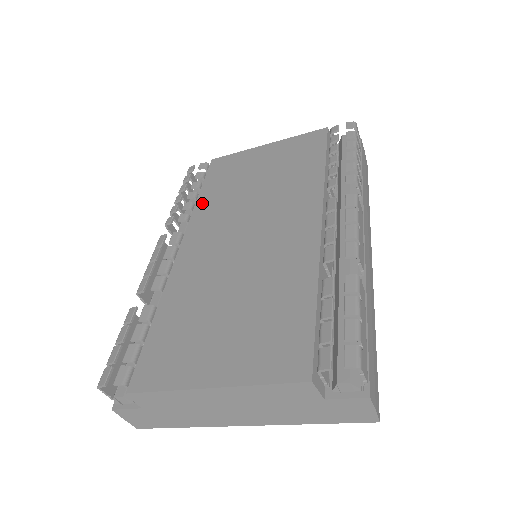
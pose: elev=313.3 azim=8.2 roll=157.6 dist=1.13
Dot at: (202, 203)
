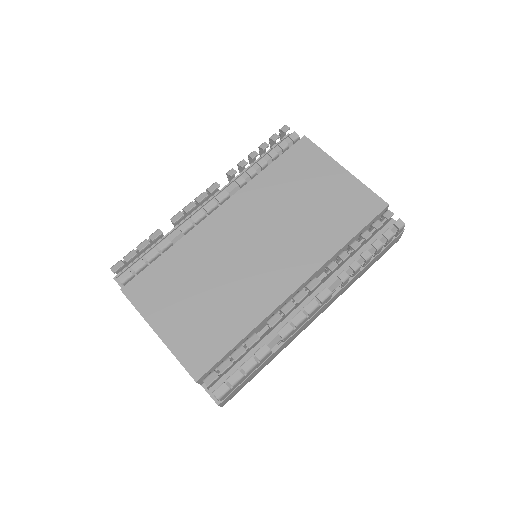
Dot at: (261, 180)
